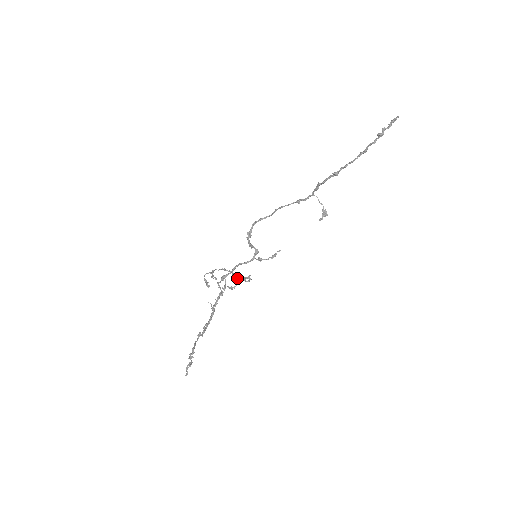
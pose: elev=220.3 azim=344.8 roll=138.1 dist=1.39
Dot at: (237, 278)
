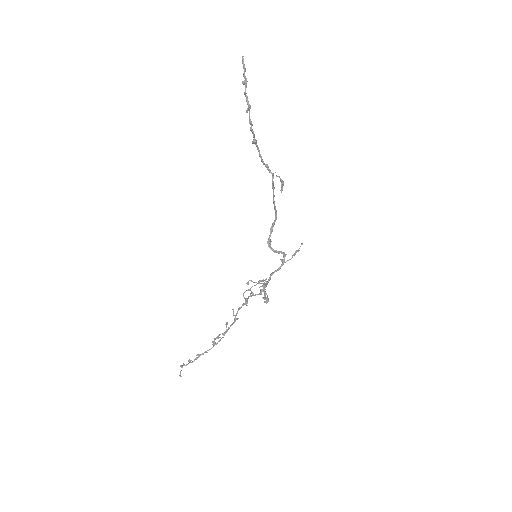
Dot at: (263, 286)
